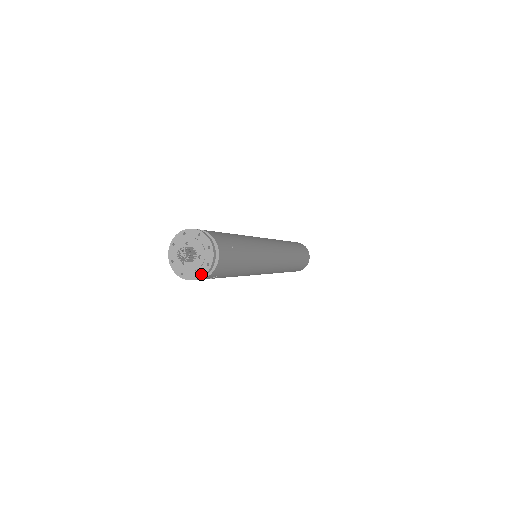
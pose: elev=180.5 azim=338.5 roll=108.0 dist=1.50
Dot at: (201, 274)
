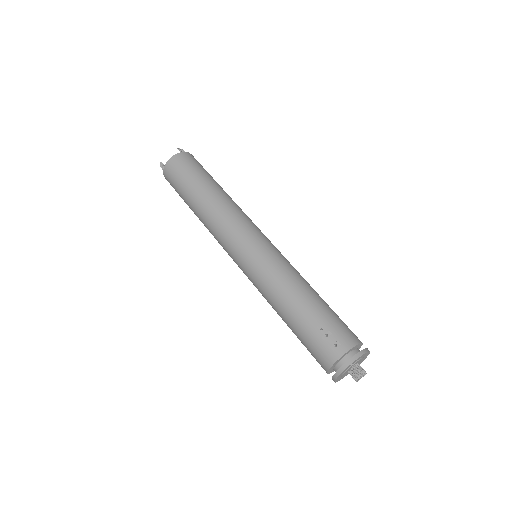
Dot at: occluded
